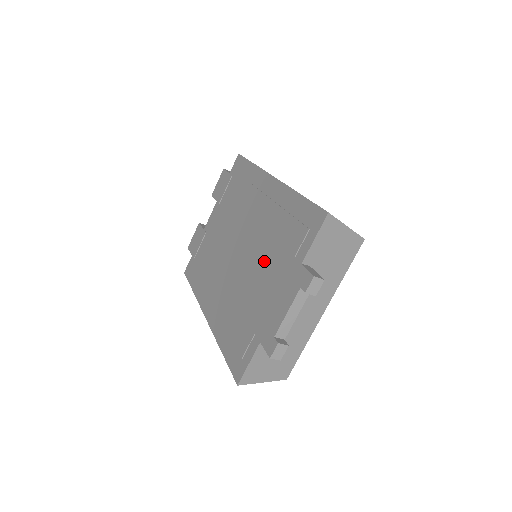
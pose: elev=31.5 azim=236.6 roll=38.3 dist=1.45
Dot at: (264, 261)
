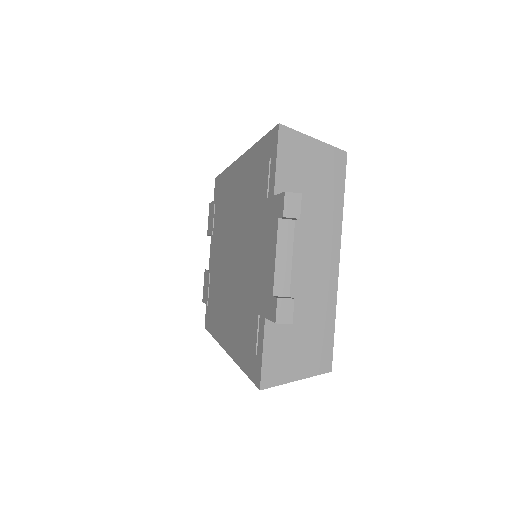
Dot at: (248, 235)
